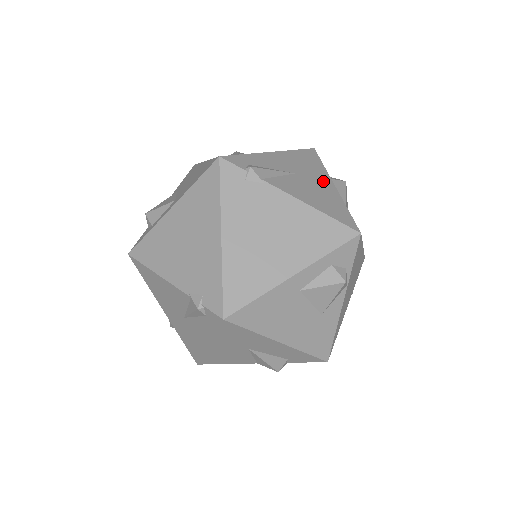
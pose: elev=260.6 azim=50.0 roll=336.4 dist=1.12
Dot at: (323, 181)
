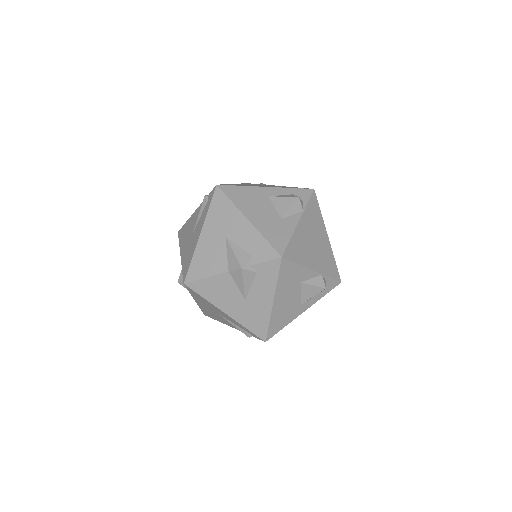
Dot at: occluded
